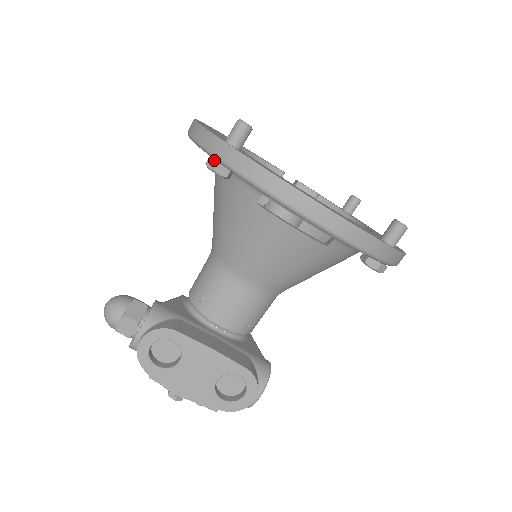
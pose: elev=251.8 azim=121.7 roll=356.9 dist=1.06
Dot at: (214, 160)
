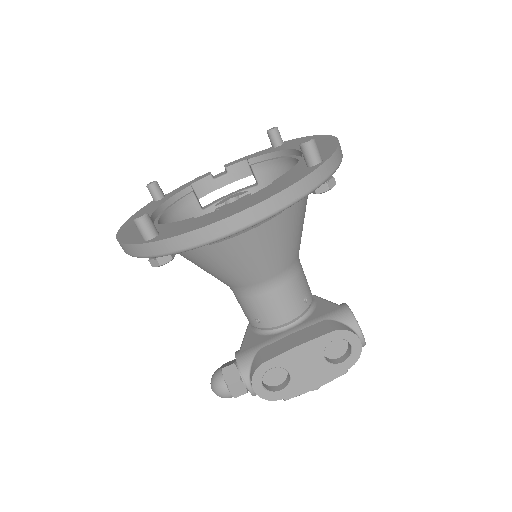
Dot at: (153, 260)
